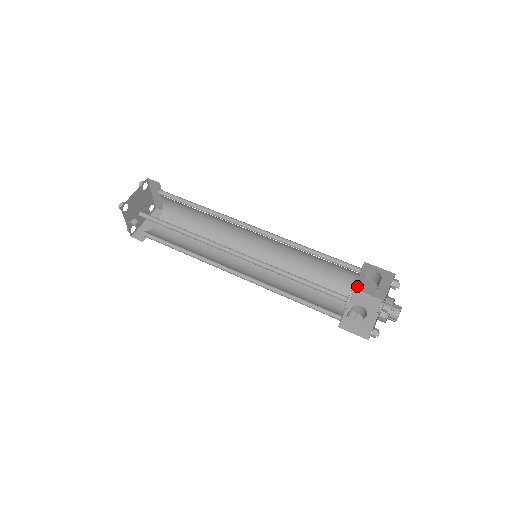
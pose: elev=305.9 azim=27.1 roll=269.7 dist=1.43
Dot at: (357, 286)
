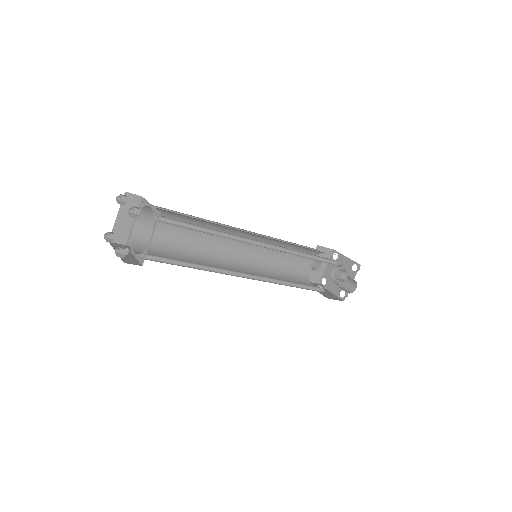
Dot at: occluded
